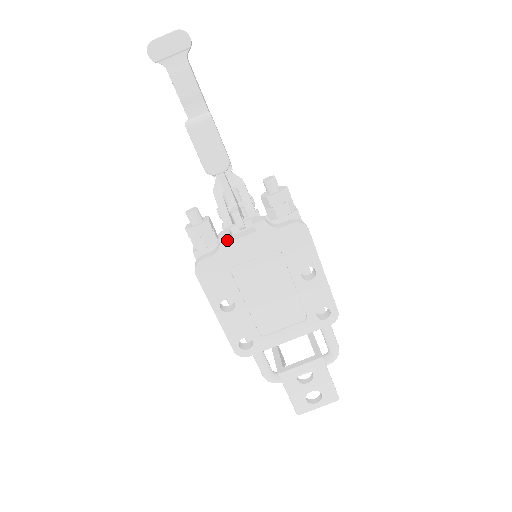
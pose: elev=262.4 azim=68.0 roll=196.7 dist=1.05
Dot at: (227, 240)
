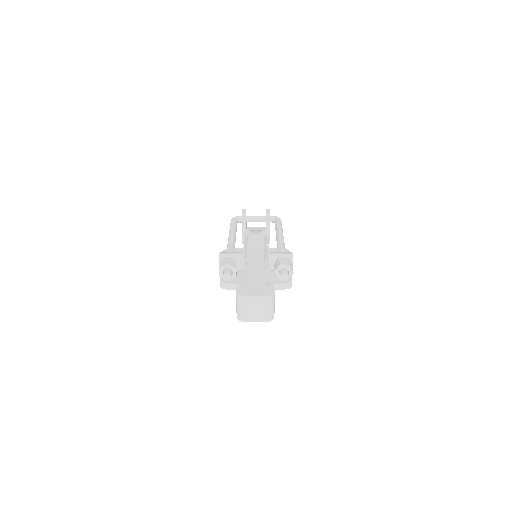
Dot at: occluded
